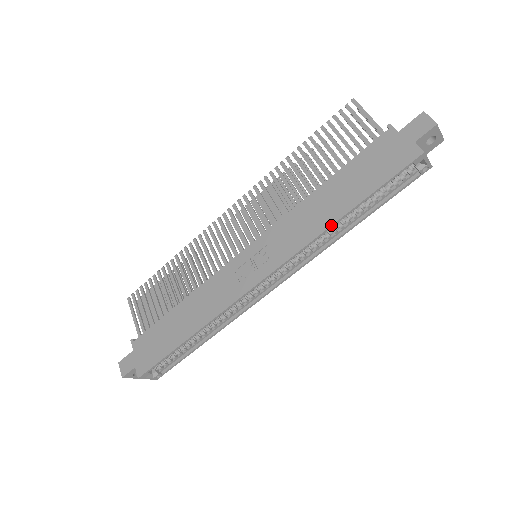
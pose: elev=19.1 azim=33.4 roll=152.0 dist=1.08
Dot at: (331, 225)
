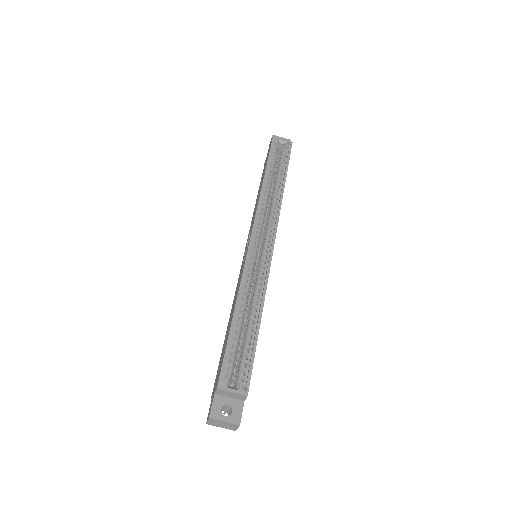
Dot at: (262, 185)
